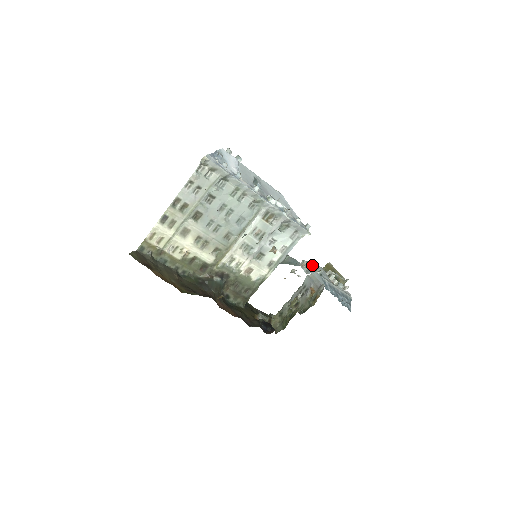
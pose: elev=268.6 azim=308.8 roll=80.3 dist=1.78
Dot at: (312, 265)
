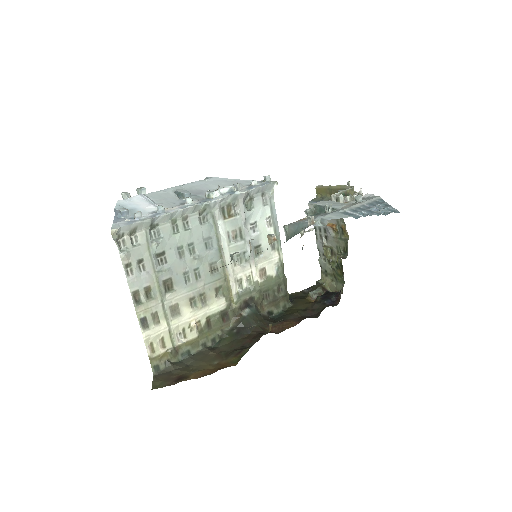
Dot at: (313, 209)
